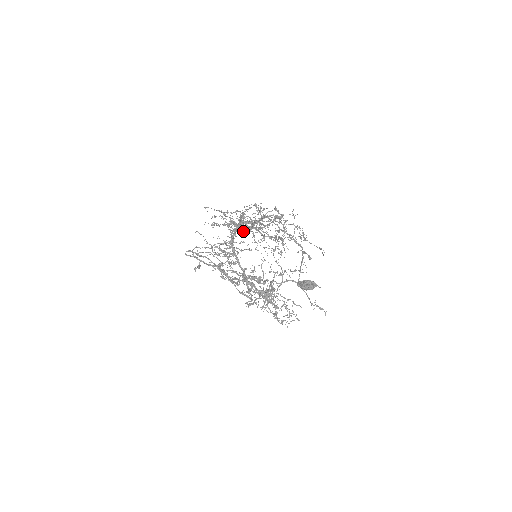
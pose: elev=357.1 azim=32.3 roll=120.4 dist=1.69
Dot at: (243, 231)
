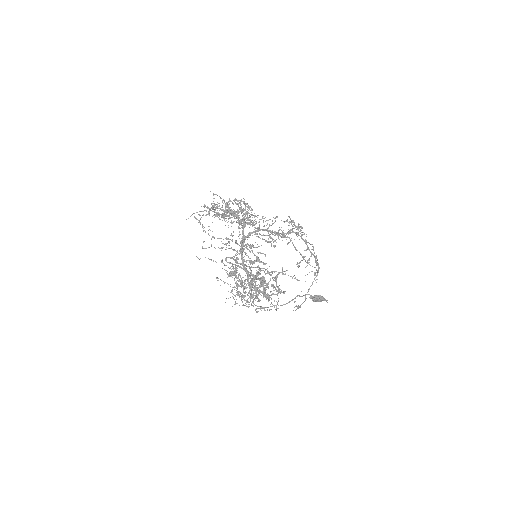
Dot at: occluded
